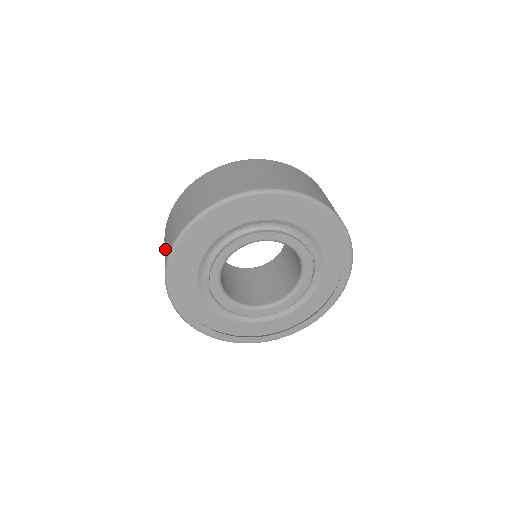
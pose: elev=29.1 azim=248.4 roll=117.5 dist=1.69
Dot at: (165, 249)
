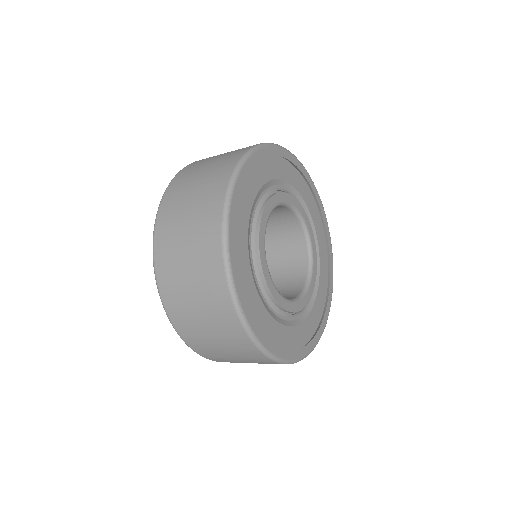
Dot at: occluded
